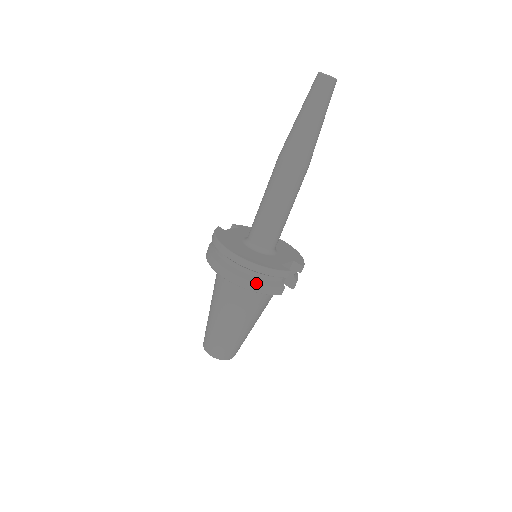
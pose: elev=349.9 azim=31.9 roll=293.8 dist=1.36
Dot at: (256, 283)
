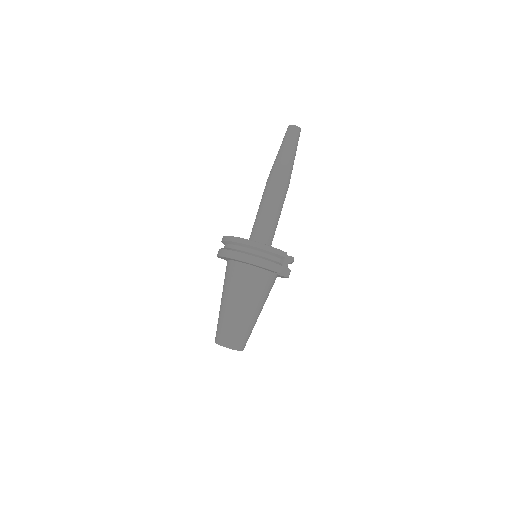
Dot at: (261, 259)
